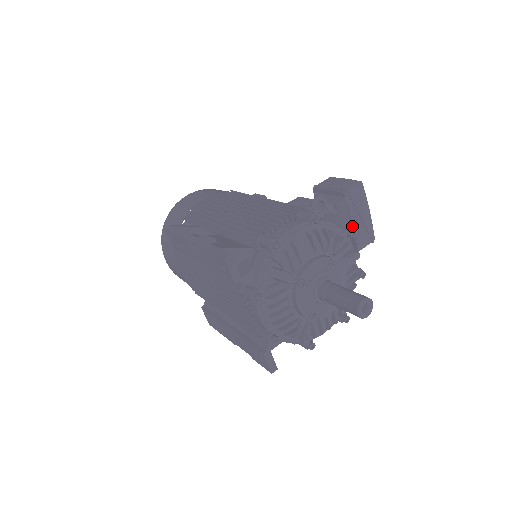
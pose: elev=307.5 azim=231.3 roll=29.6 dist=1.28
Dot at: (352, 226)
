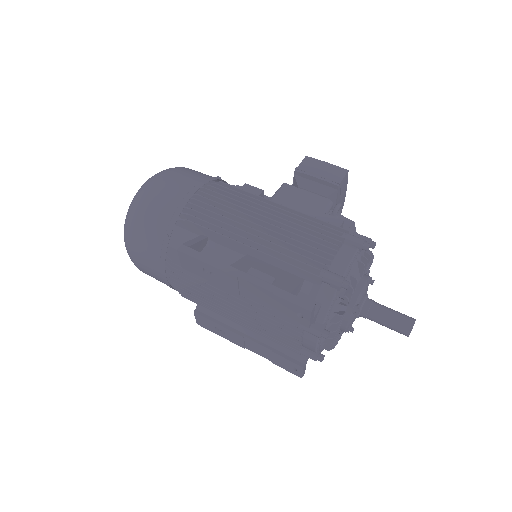
Dot at: occluded
